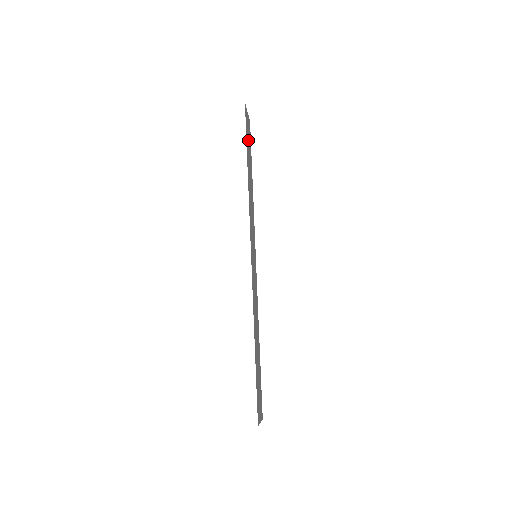
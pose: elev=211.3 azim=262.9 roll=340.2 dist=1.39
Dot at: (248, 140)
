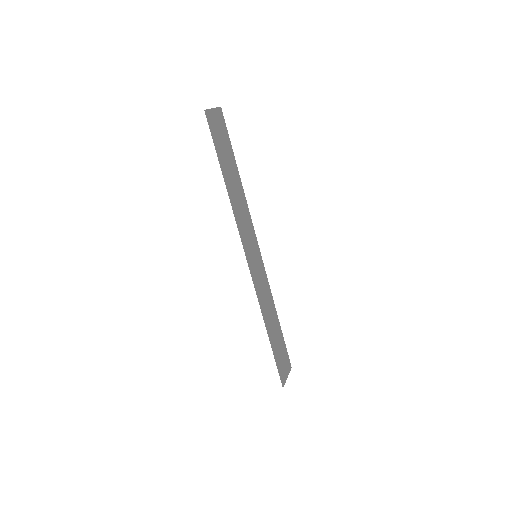
Dot at: (221, 143)
